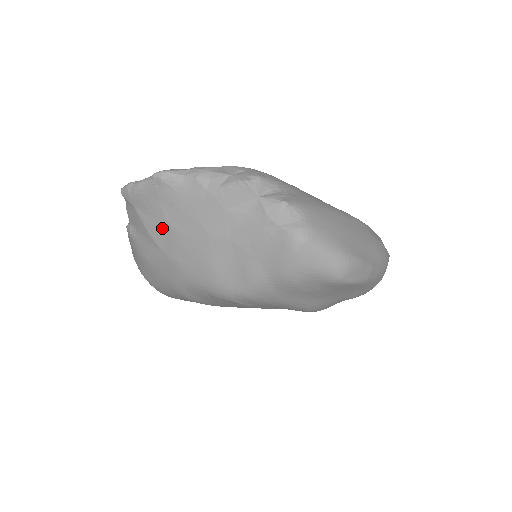
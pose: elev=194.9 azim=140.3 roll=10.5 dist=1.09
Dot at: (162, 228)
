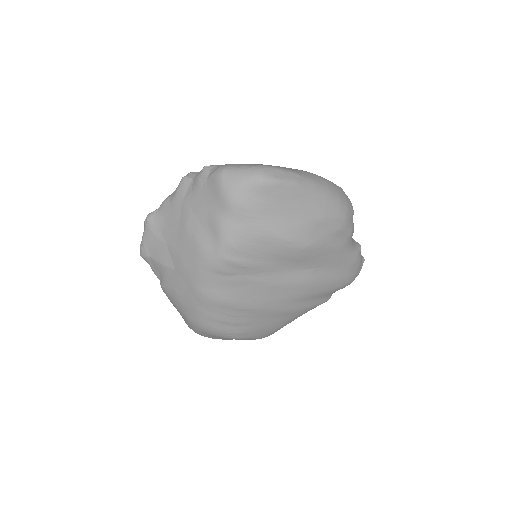
Dot at: (166, 252)
